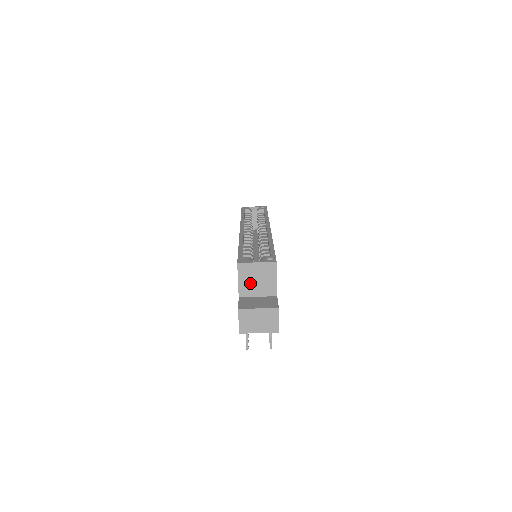
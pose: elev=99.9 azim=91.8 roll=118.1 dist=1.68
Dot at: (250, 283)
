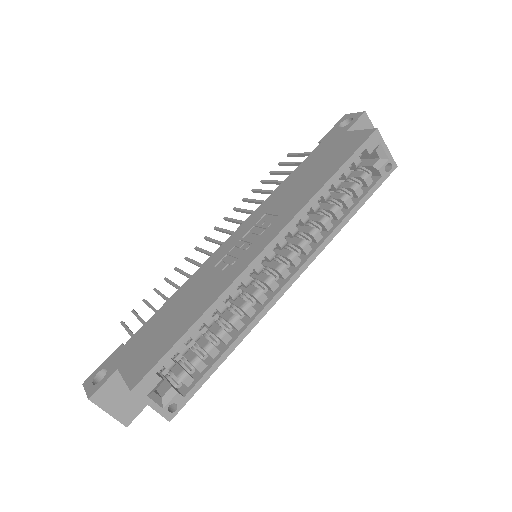
Dot at: occluded
